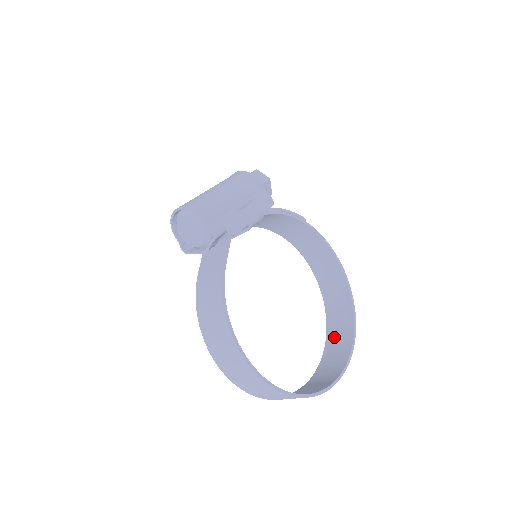
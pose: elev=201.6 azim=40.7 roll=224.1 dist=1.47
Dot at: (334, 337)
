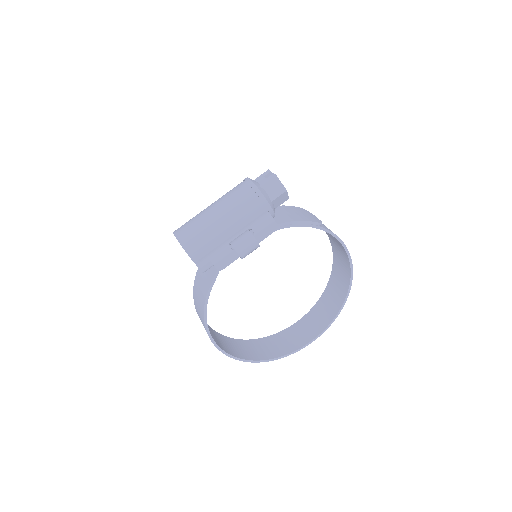
Dot at: (327, 300)
